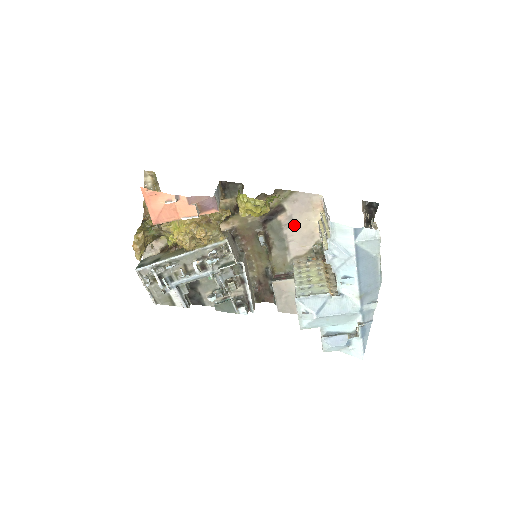
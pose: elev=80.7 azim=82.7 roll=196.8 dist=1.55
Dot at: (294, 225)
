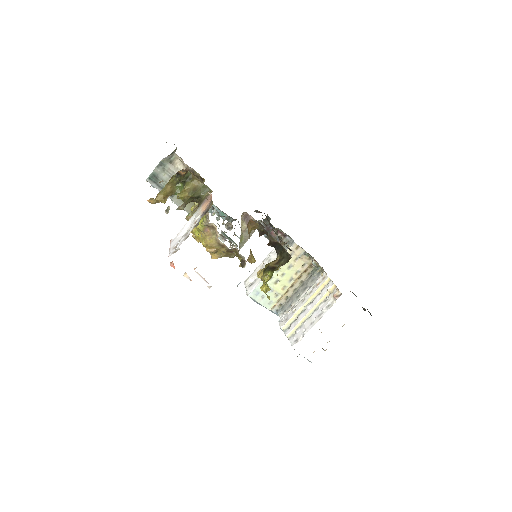
Dot at: occluded
